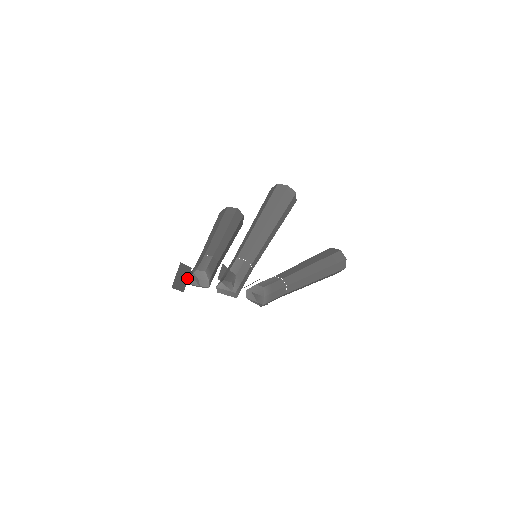
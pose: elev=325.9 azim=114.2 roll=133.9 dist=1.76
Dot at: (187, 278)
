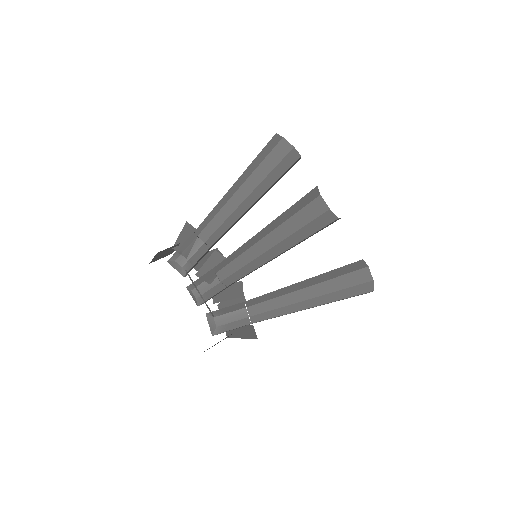
Dot at: (175, 248)
